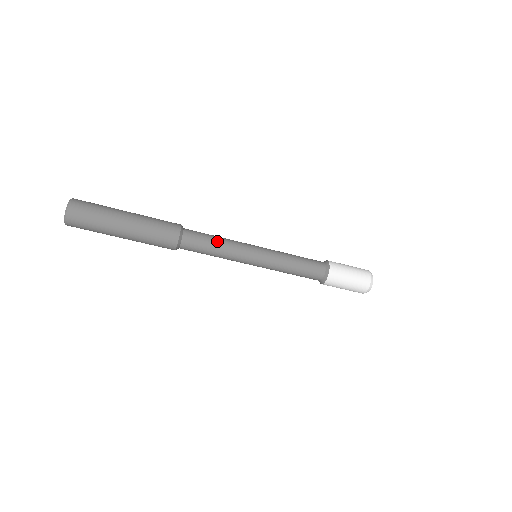
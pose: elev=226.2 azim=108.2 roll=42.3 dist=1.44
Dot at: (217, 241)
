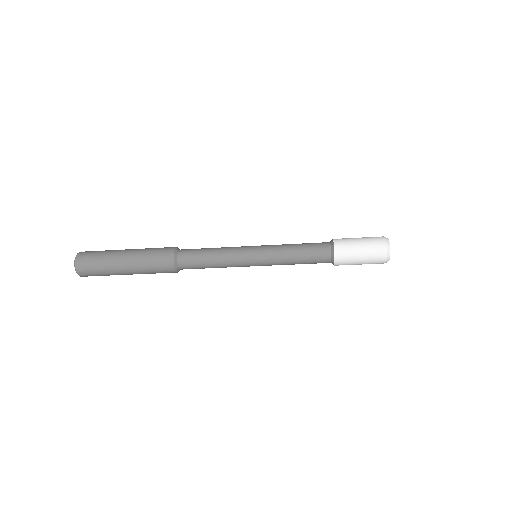
Dot at: (211, 260)
